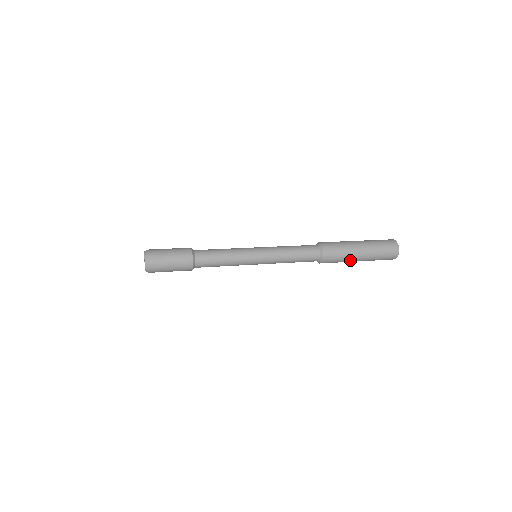
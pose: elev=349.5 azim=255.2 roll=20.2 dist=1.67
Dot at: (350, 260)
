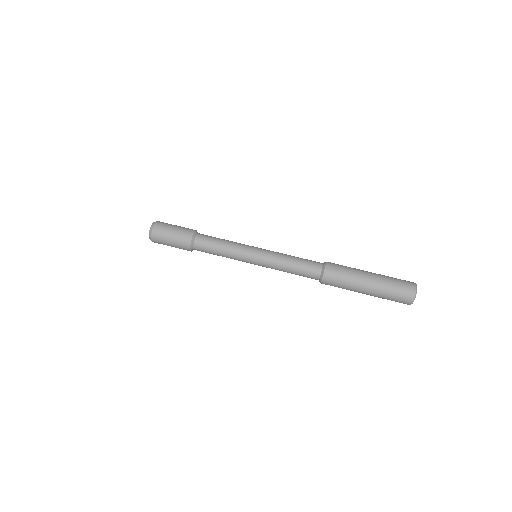
Dot at: occluded
